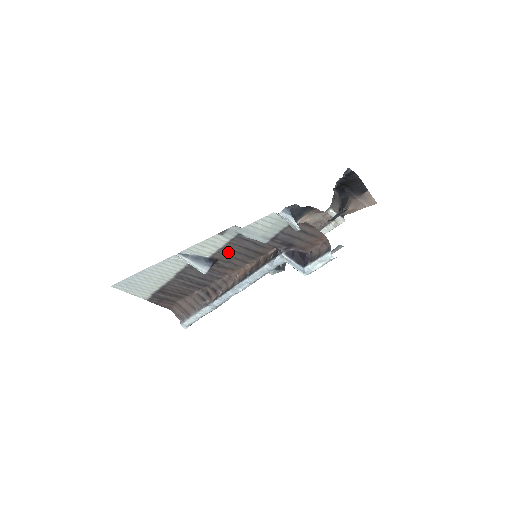
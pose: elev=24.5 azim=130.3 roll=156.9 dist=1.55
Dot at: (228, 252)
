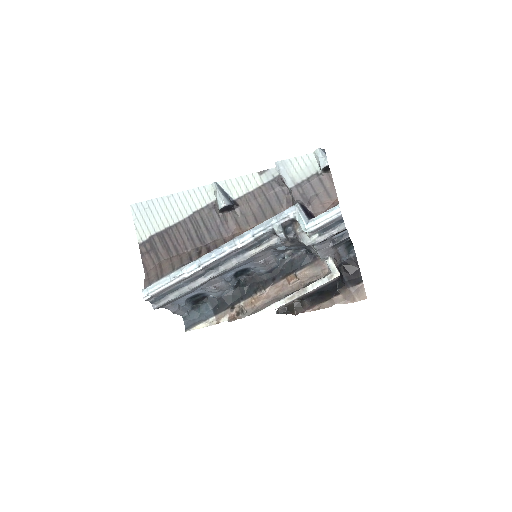
Dot at: (252, 200)
